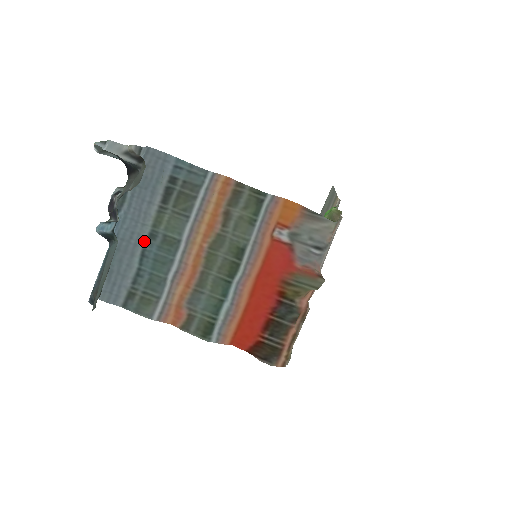
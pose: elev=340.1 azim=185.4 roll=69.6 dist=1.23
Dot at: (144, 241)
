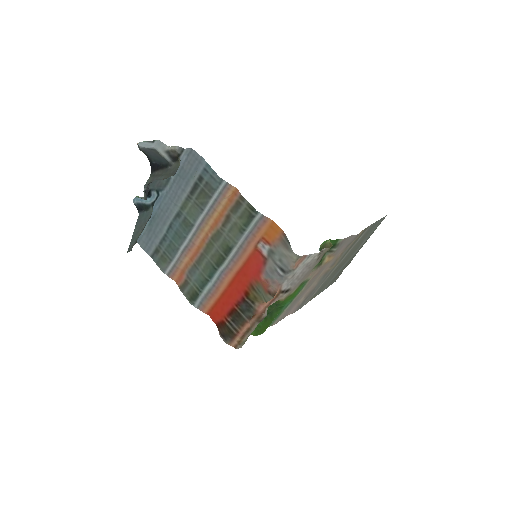
Dot at: (173, 216)
